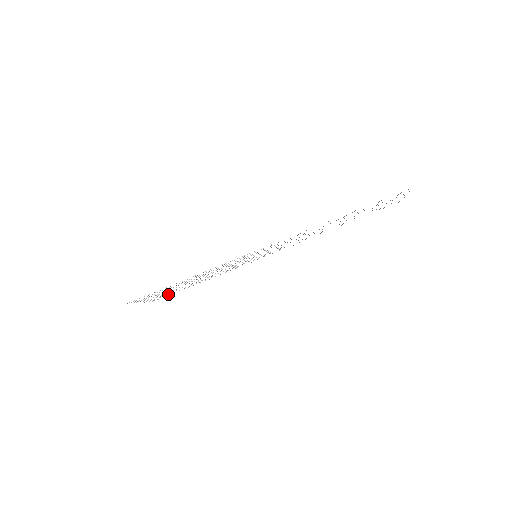
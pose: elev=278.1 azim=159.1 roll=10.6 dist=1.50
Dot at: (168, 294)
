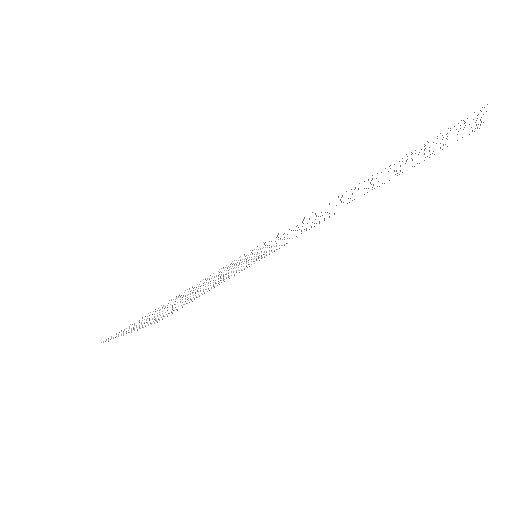
Dot at: occluded
